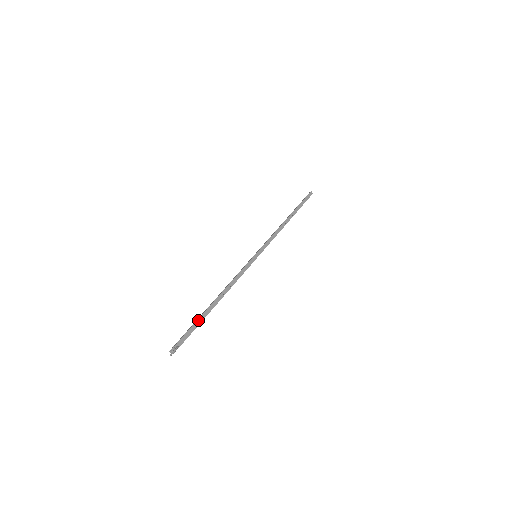
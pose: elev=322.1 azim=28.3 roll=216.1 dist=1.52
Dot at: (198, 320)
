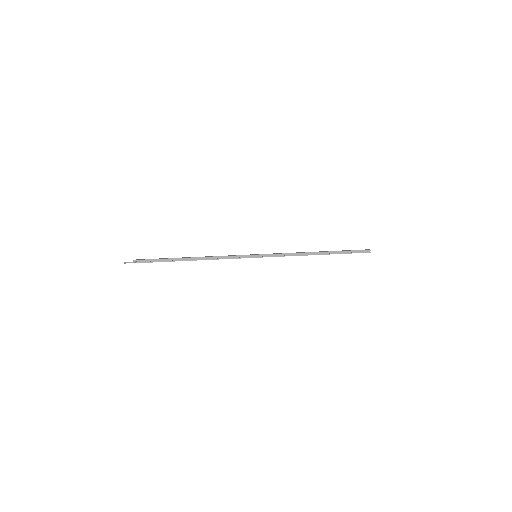
Dot at: (167, 259)
